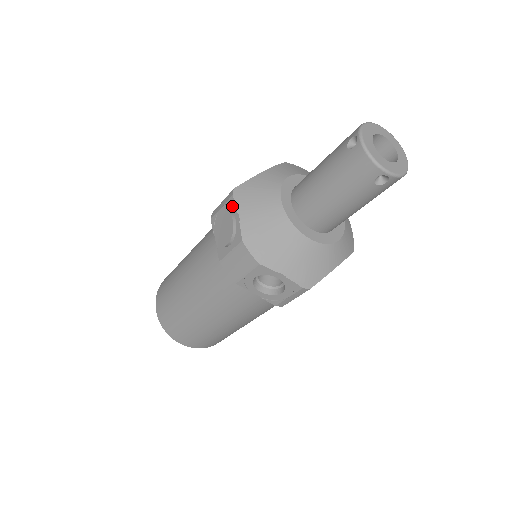
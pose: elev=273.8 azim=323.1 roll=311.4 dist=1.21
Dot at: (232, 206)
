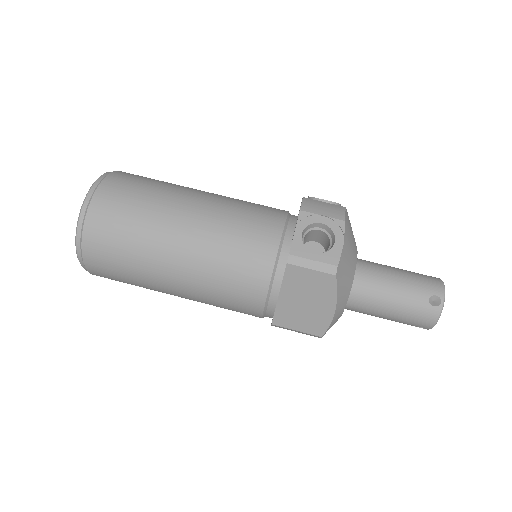
Dot at: occluded
